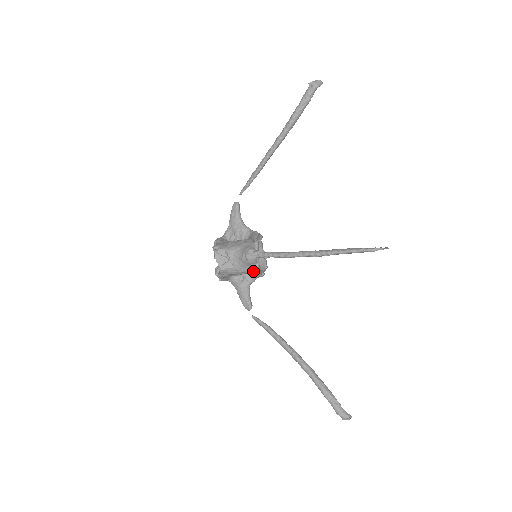
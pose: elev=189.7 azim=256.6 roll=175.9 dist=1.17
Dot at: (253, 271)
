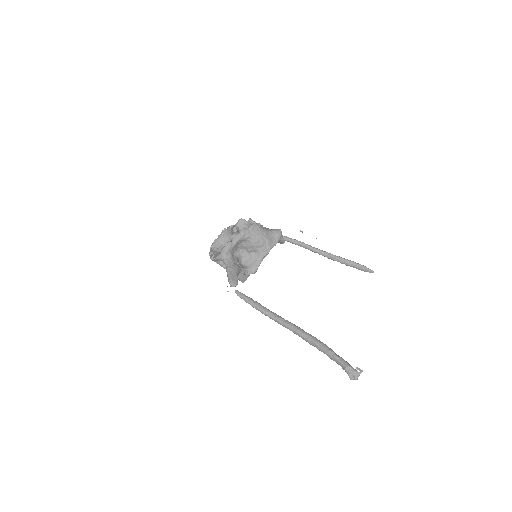
Dot at: (271, 247)
